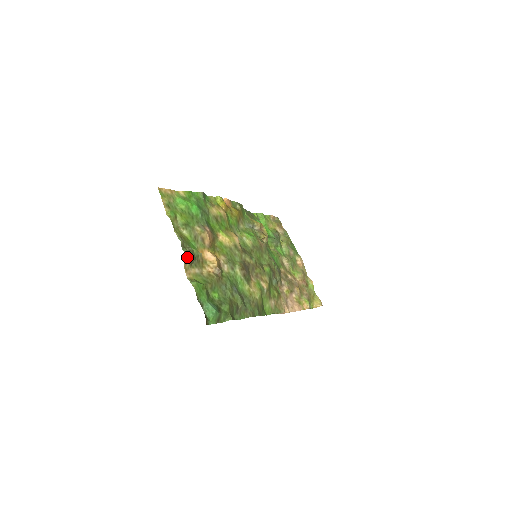
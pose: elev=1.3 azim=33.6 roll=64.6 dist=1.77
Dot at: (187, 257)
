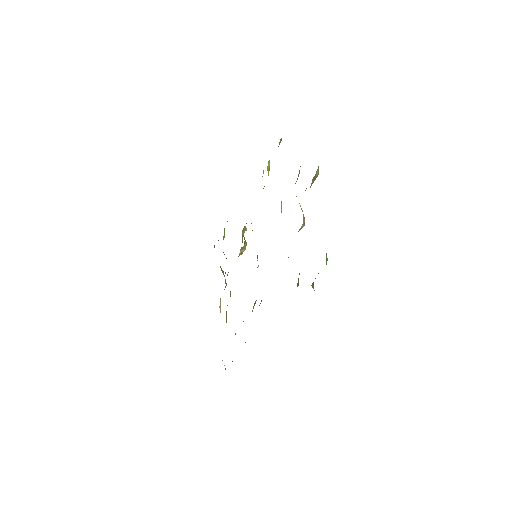
Dot at: (317, 173)
